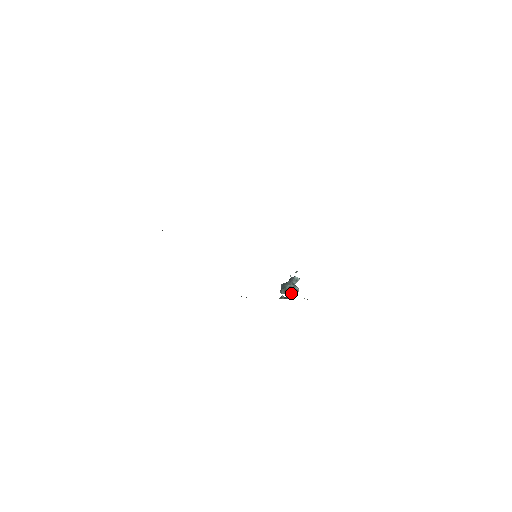
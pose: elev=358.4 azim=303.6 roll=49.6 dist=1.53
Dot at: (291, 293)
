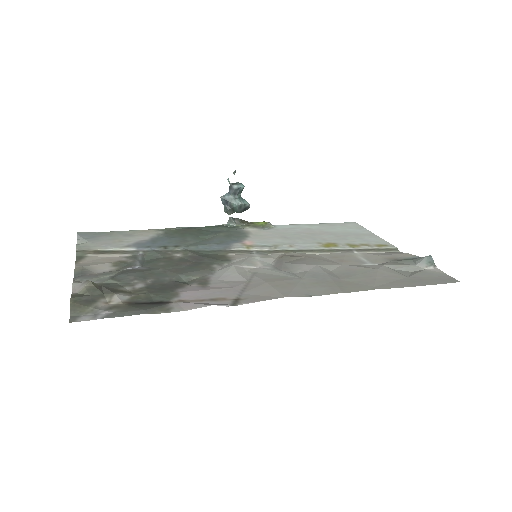
Dot at: (241, 212)
